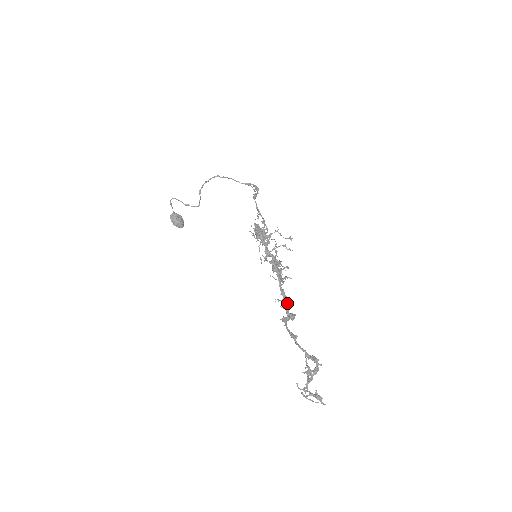
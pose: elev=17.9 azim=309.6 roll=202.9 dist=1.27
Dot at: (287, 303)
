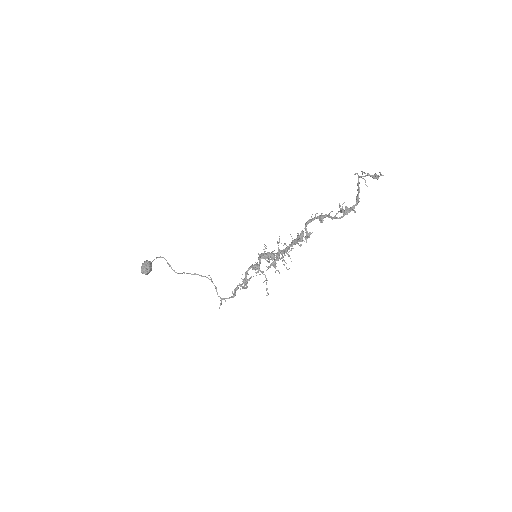
Dot at: (298, 243)
